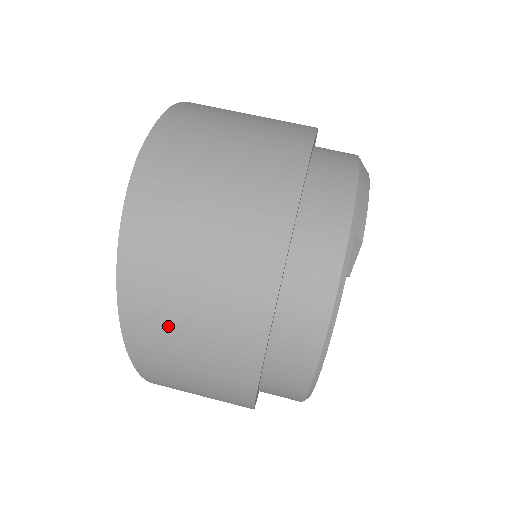
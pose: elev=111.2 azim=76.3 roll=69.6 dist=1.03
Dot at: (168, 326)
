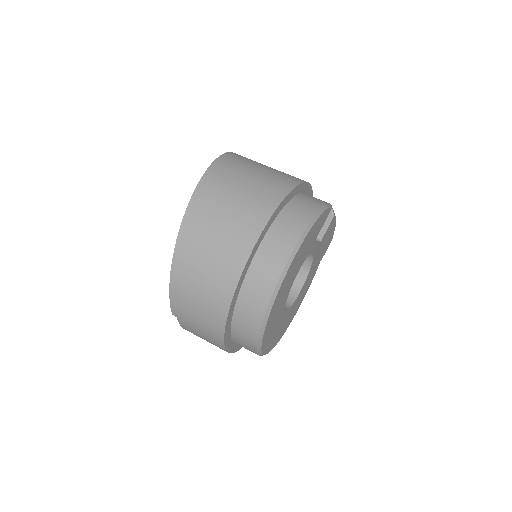
Dot at: (232, 179)
